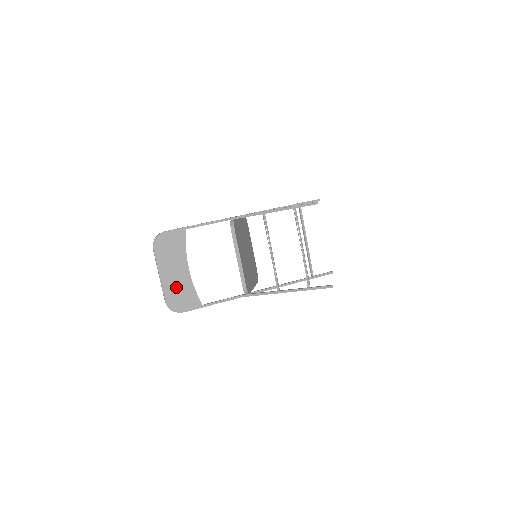
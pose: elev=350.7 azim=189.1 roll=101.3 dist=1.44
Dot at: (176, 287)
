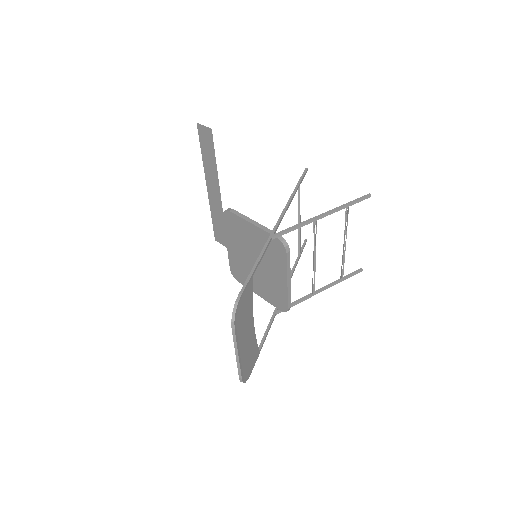
Dot at: (247, 354)
